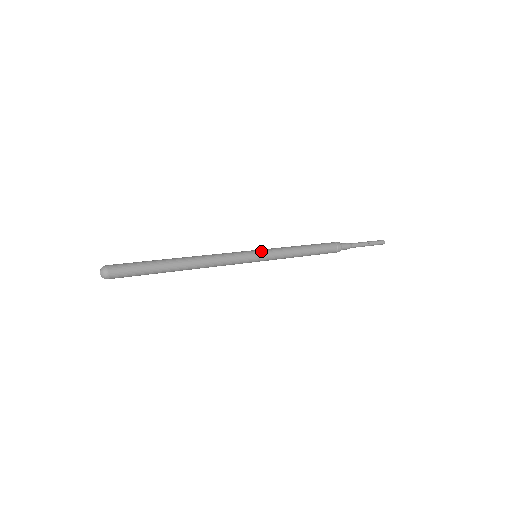
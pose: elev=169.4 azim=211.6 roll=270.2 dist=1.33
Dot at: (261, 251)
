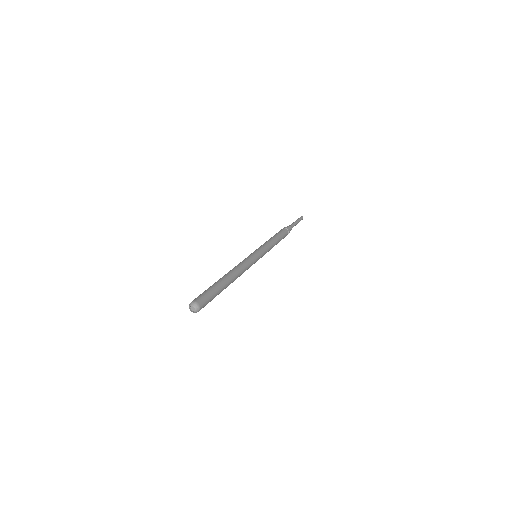
Dot at: (260, 251)
